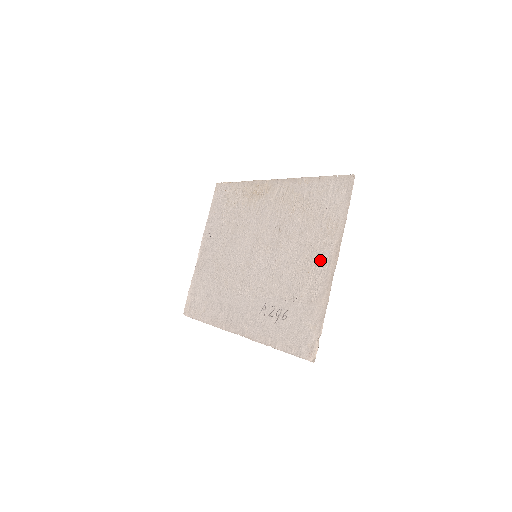
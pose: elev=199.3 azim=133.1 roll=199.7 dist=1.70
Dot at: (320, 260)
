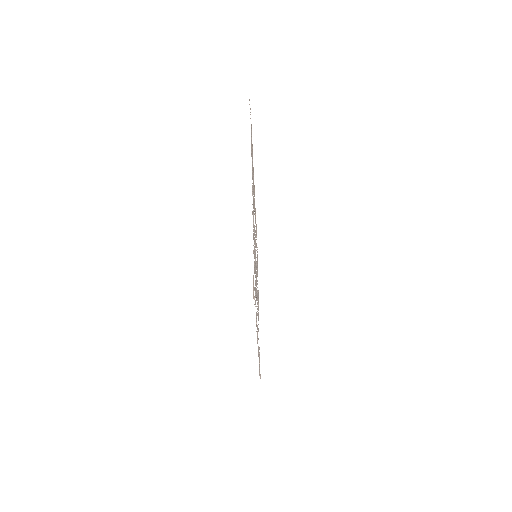
Dot at: occluded
